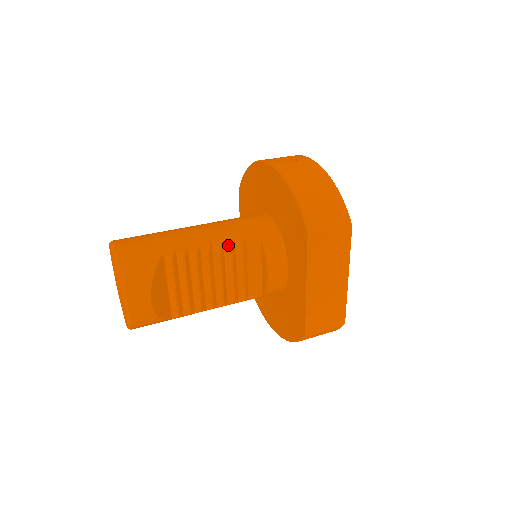
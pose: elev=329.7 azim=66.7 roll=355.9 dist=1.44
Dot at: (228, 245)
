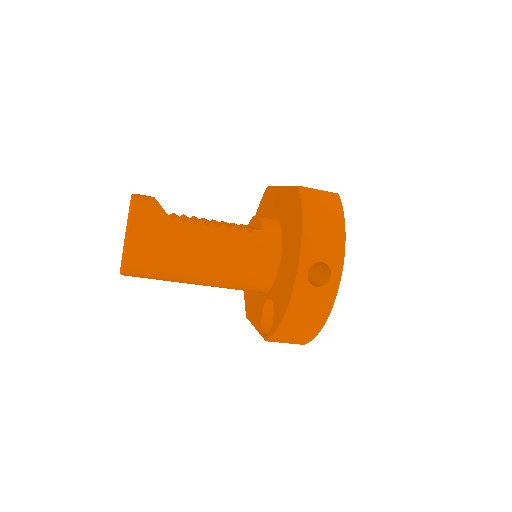
Dot at: (220, 222)
